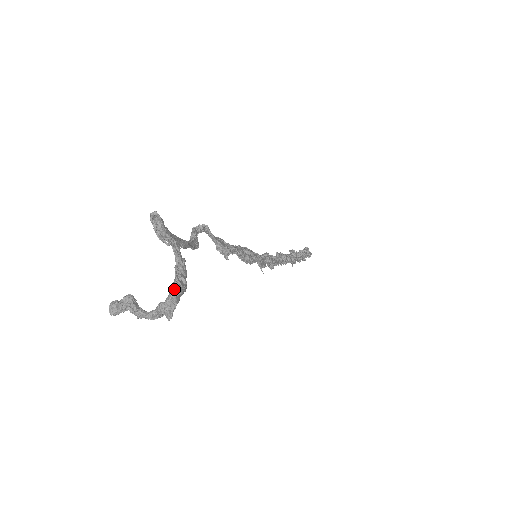
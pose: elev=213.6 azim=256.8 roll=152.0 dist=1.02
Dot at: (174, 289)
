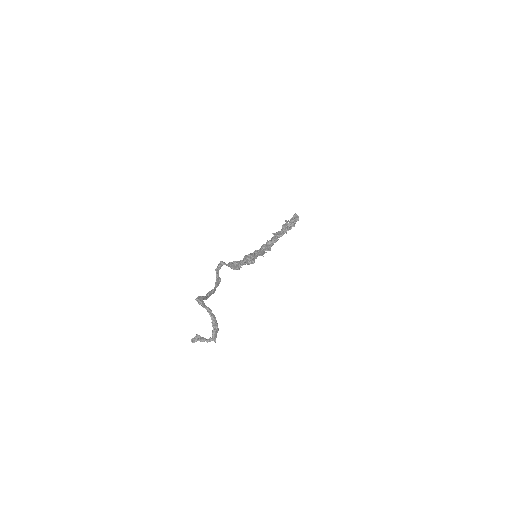
Dot at: (214, 334)
